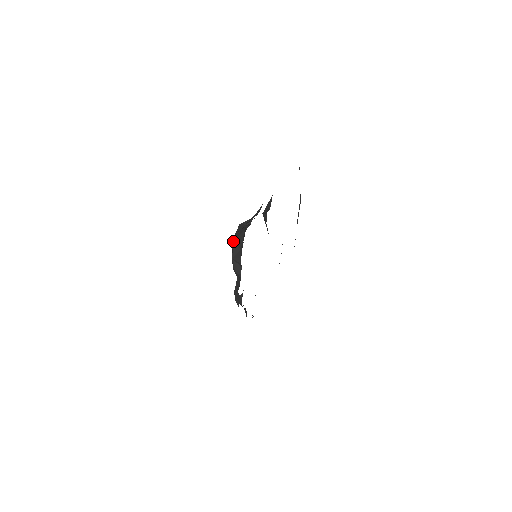
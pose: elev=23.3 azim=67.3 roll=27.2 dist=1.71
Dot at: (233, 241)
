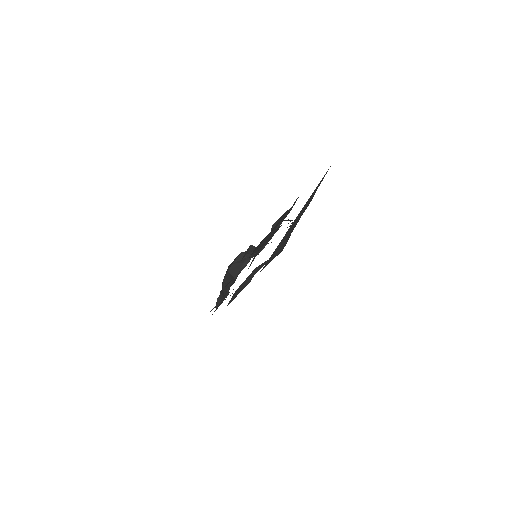
Dot at: (228, 272)
